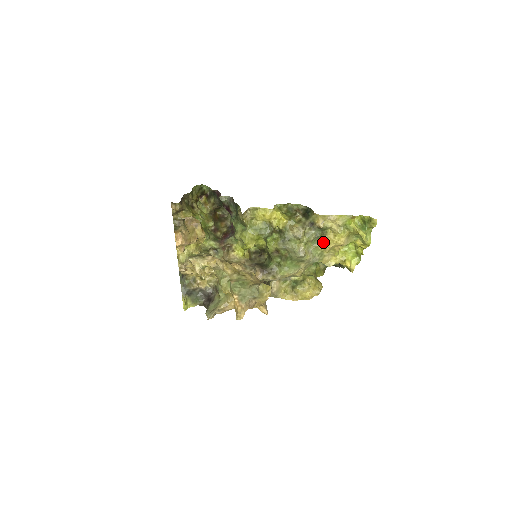
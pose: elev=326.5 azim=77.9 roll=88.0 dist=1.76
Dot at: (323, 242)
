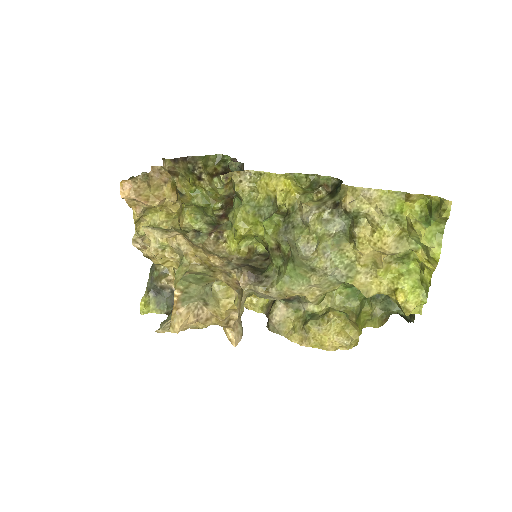
Dot at: (353, 242)
